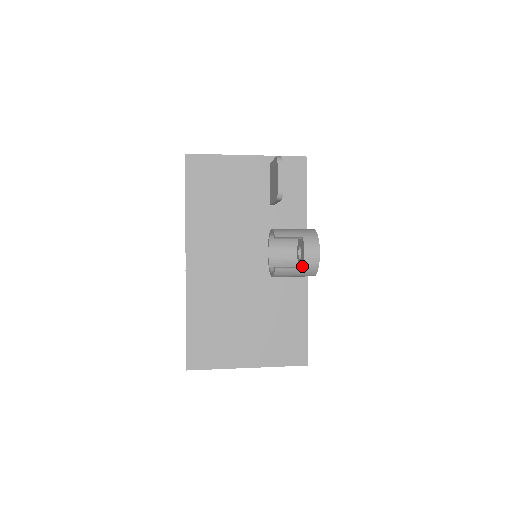
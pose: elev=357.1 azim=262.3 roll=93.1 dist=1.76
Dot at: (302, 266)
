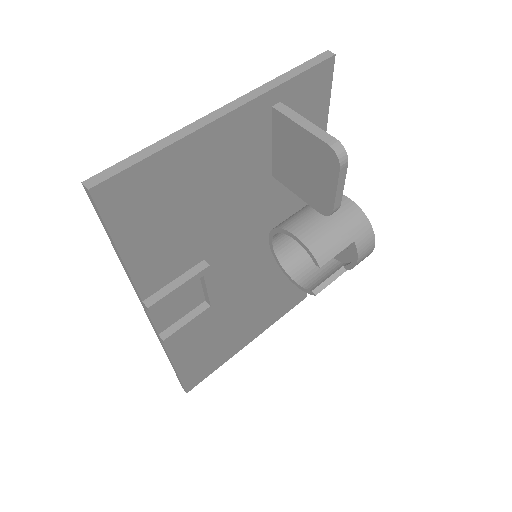
Dot at: (344, 267)
